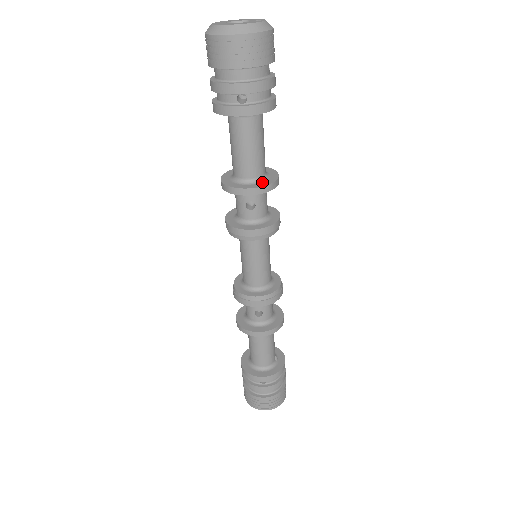
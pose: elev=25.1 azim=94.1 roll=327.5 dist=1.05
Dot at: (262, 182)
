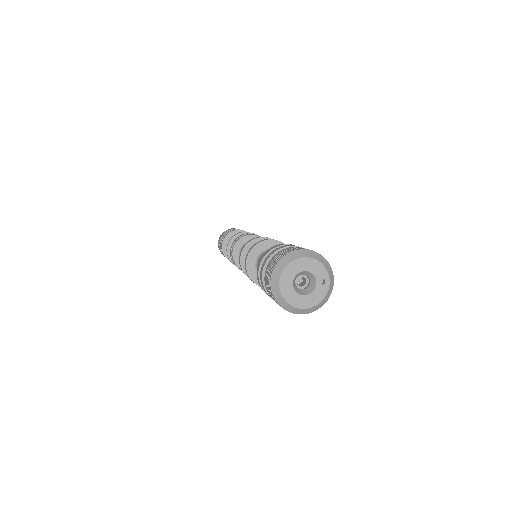
Dot at: occluded
